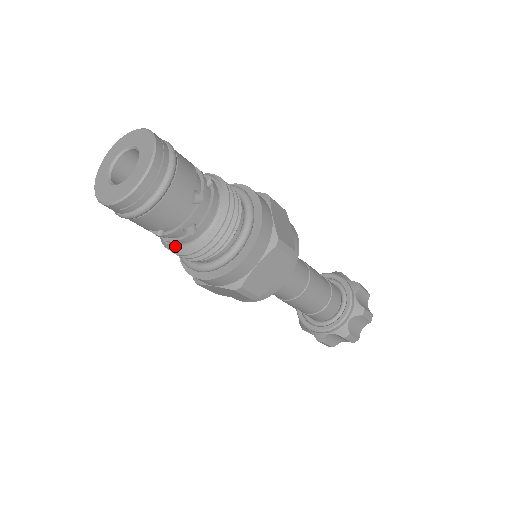
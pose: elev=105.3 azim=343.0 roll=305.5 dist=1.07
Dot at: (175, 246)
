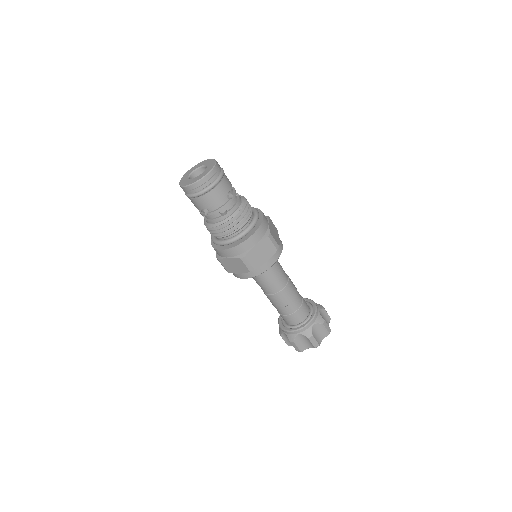
Dot at: (213, 224)
